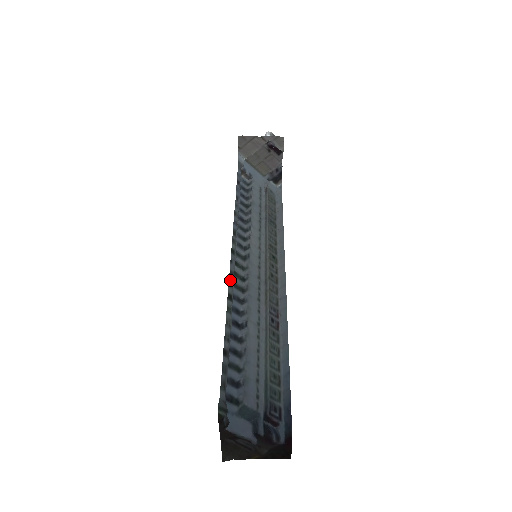
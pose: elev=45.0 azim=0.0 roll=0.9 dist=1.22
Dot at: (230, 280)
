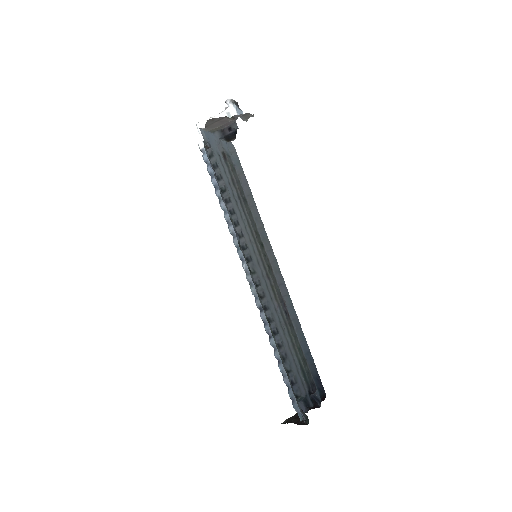
Dot at: (261, 304)
